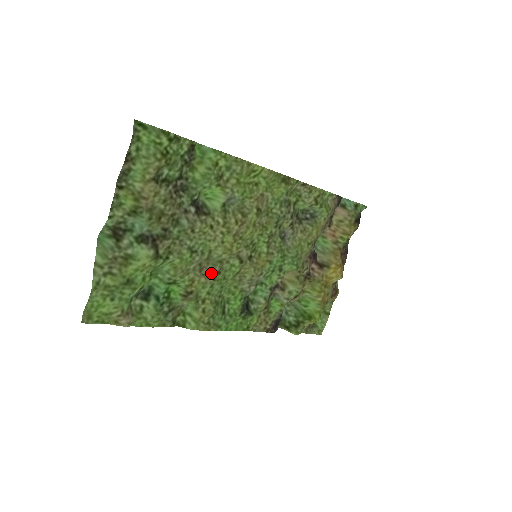
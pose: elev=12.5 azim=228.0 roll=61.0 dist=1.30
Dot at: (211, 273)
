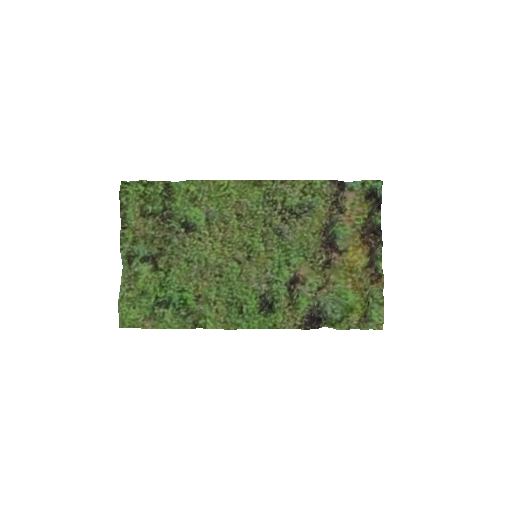
Dot at: (211, 277)
